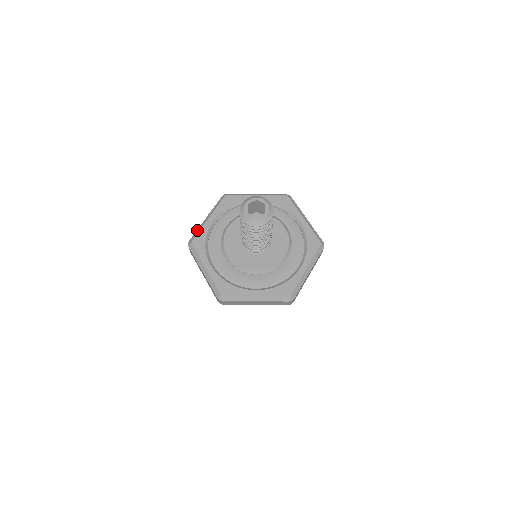
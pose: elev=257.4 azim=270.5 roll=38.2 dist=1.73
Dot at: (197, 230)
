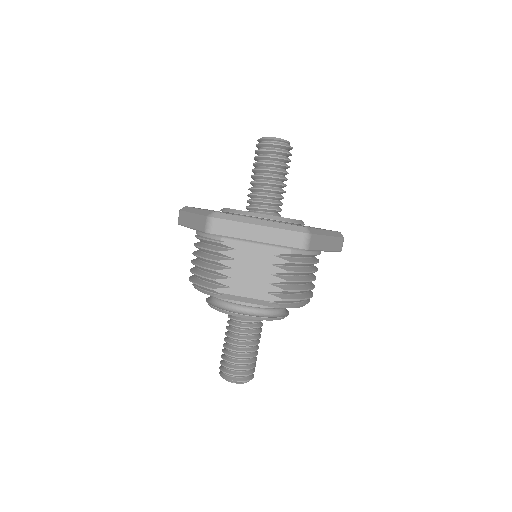
Dot at: occluded
